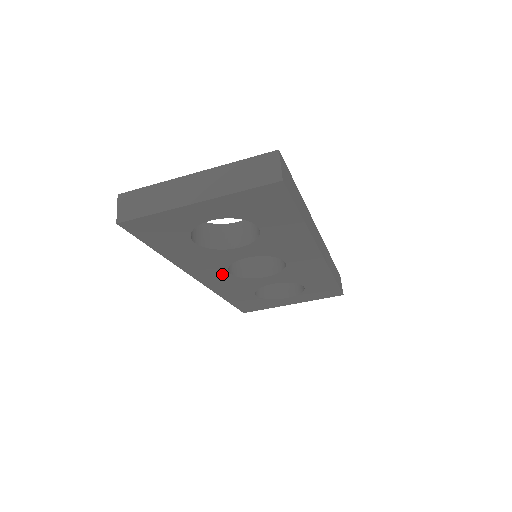
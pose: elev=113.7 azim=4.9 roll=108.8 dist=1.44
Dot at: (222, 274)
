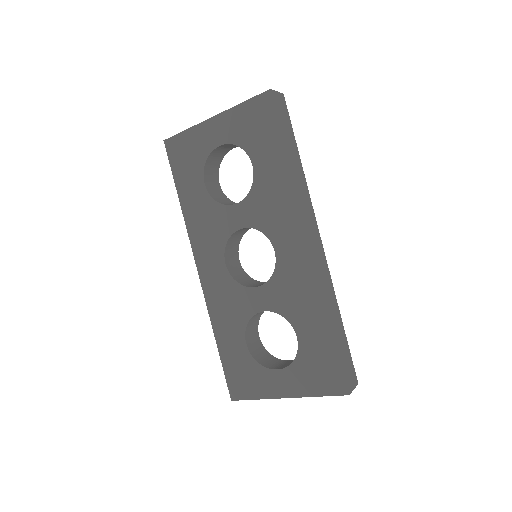
Dot at: (219, 264)
